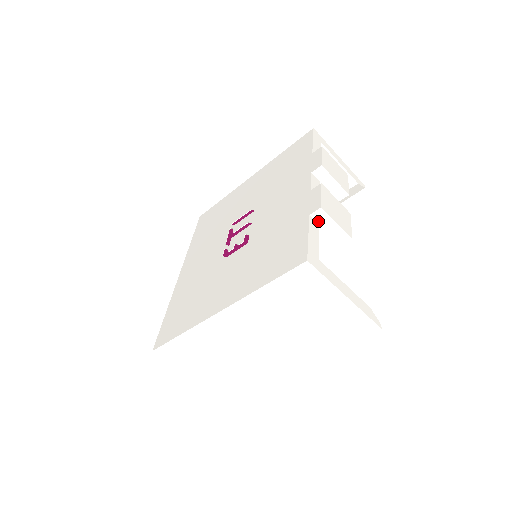
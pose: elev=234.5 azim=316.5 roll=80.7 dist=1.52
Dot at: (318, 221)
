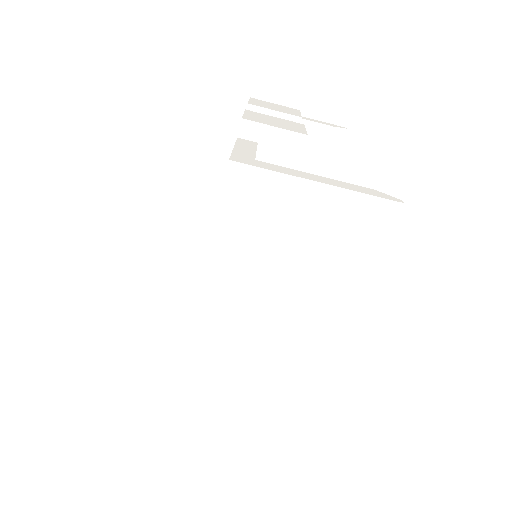
Dot at: (253, 139)
